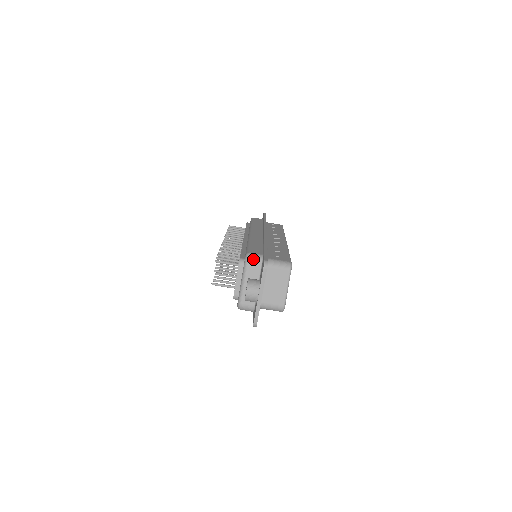
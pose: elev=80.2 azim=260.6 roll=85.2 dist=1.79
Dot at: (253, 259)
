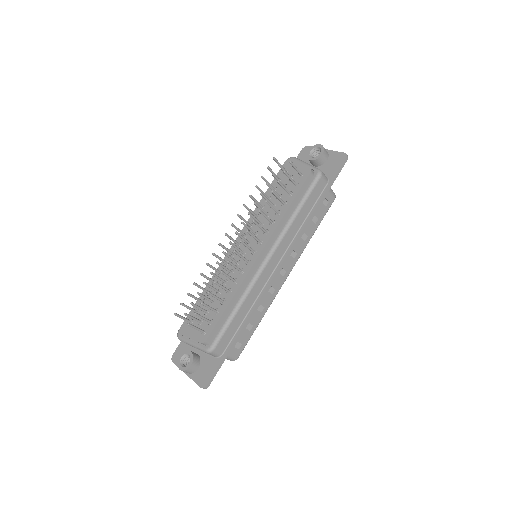
Dot at: occluded
